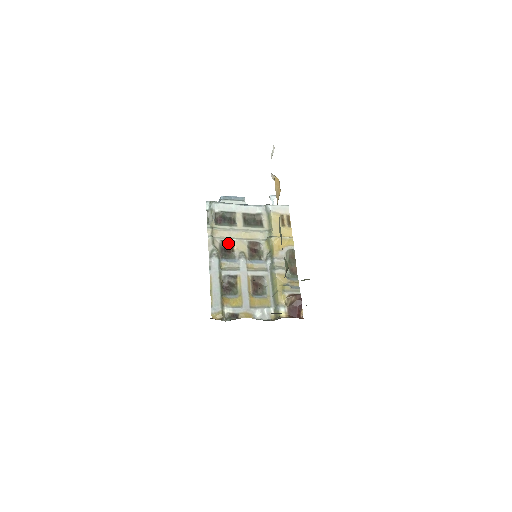
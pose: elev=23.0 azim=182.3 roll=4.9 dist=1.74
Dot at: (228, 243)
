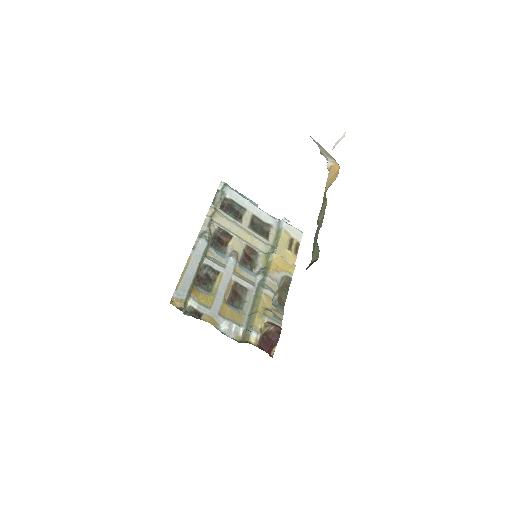
Dot at: (225, 234)
